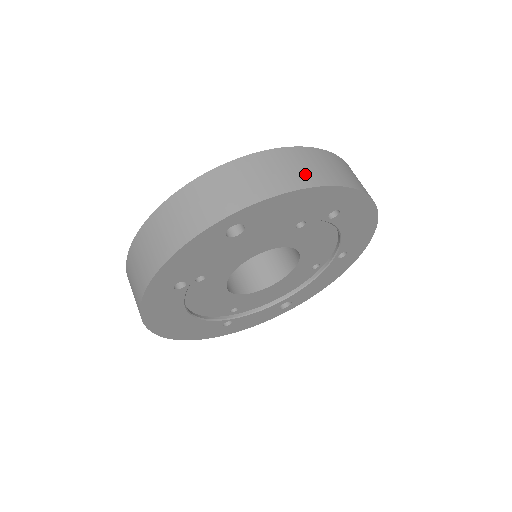
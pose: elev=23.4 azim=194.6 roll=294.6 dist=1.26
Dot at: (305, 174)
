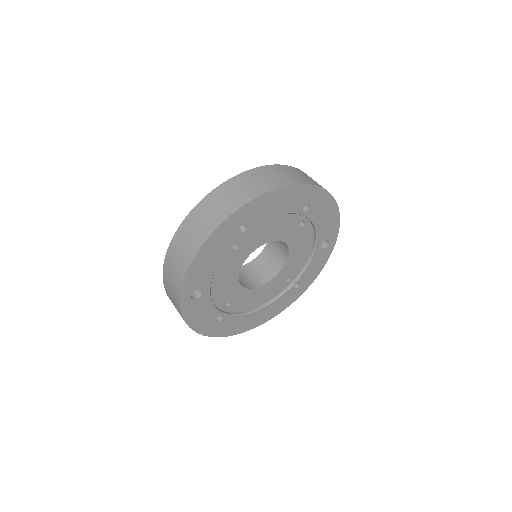
Dot at: (192, 243)
